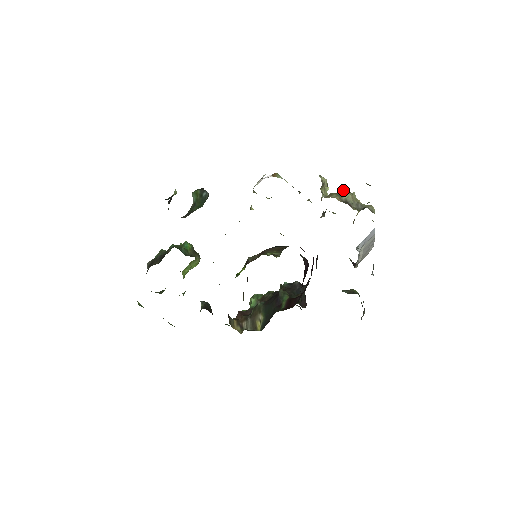
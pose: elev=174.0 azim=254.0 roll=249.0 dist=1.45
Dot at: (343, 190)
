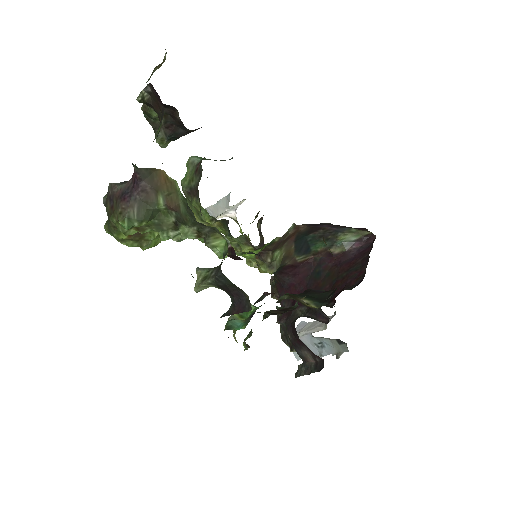
Dot at: occluded
